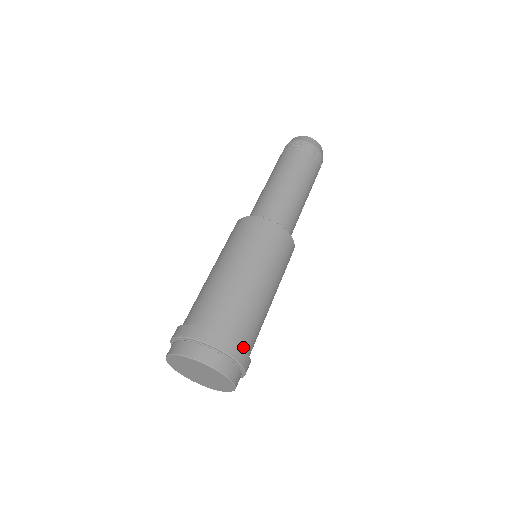
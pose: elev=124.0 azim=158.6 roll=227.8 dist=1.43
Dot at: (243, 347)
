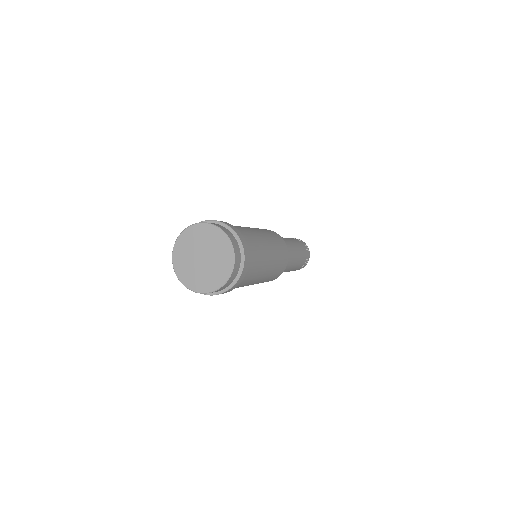
Dot at: occluded
